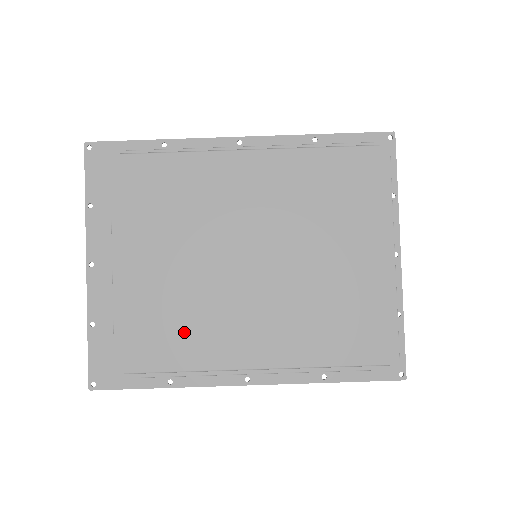
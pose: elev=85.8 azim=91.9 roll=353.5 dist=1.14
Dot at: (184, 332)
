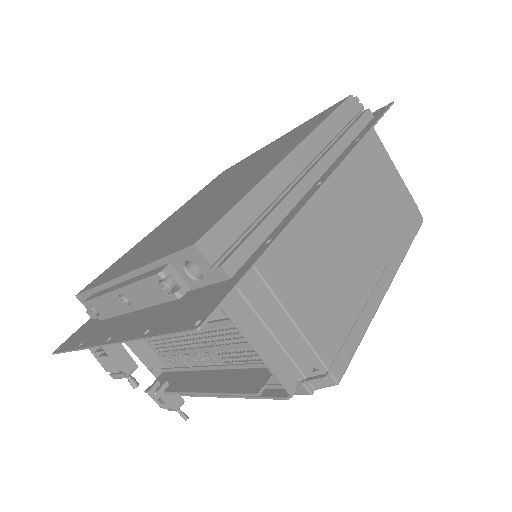
Dot at: (213, 212)
